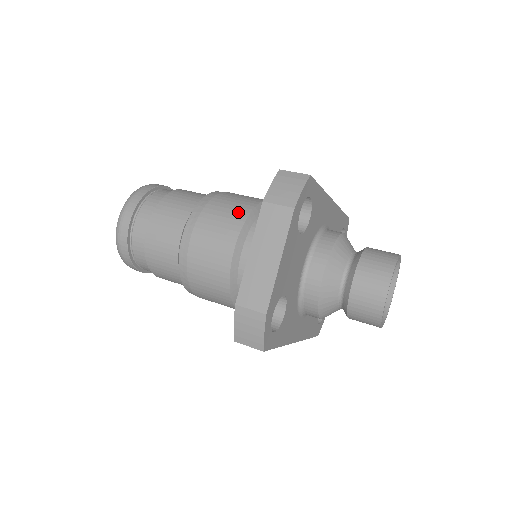
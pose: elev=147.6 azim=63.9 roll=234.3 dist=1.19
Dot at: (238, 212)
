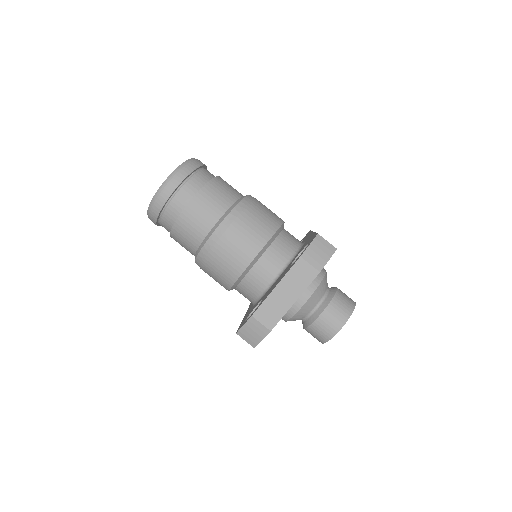
Dot at: (265, 230)
